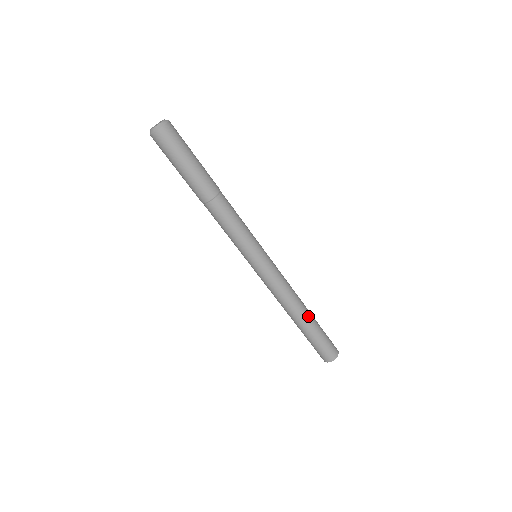
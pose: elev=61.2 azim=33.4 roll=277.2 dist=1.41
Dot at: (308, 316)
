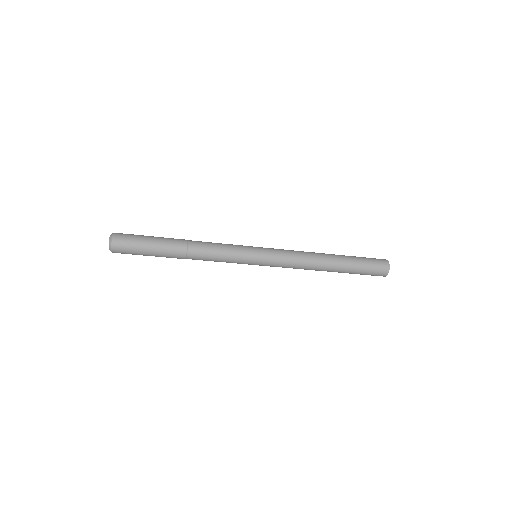
Dot at: (335, 264)
